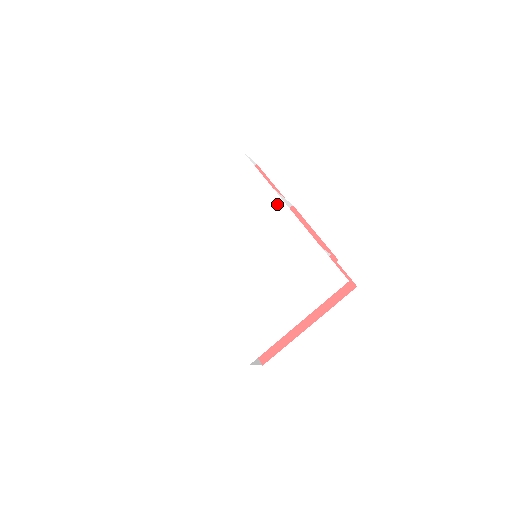
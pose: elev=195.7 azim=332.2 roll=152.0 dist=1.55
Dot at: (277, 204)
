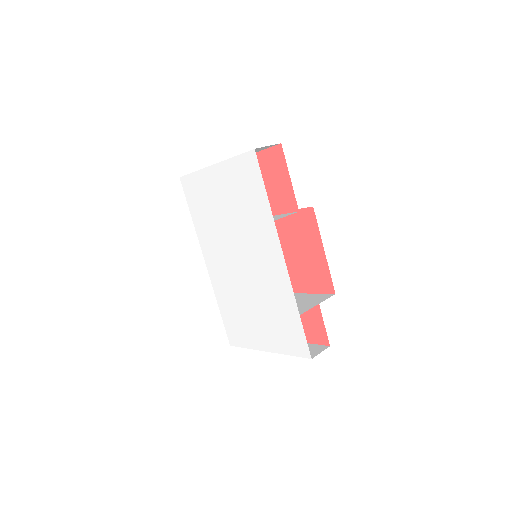
Dot at: (274, 241)
